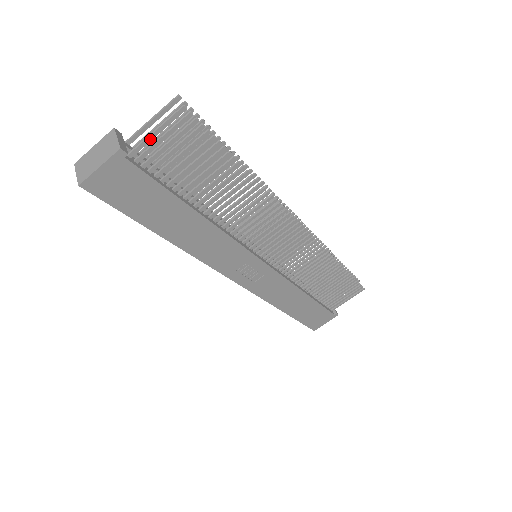
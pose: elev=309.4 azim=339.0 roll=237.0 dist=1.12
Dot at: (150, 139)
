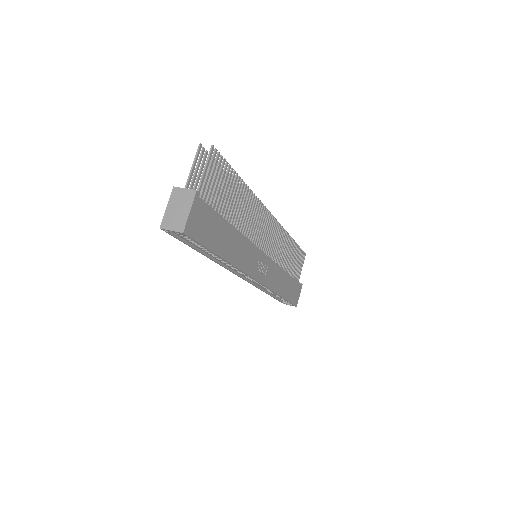
Dot at: (203, 178)
